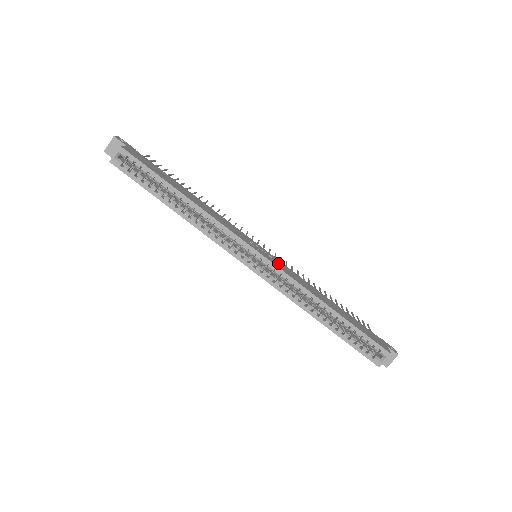
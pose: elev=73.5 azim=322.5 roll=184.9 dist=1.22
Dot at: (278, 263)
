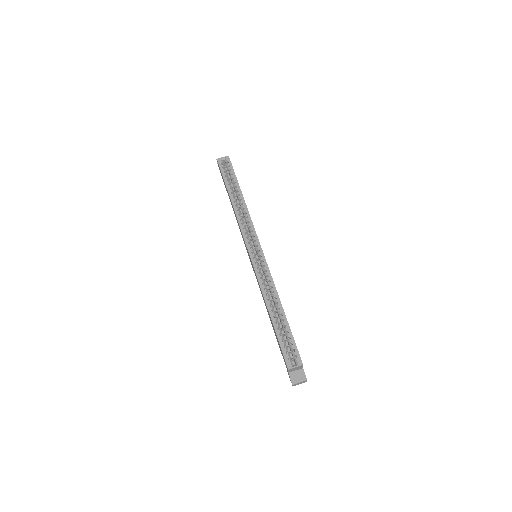
Dot at: occluded
